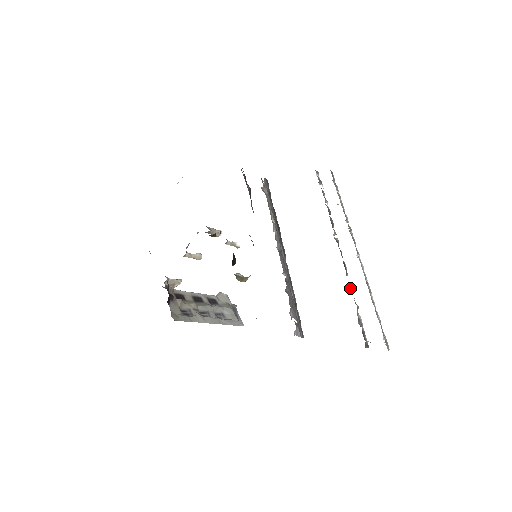
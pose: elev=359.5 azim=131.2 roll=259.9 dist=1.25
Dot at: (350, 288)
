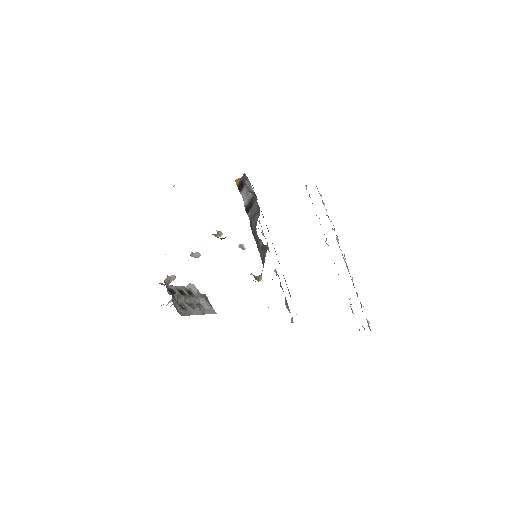
Dot at: occluded
